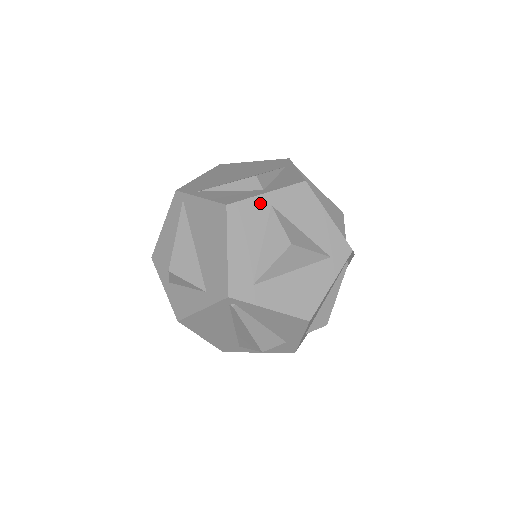
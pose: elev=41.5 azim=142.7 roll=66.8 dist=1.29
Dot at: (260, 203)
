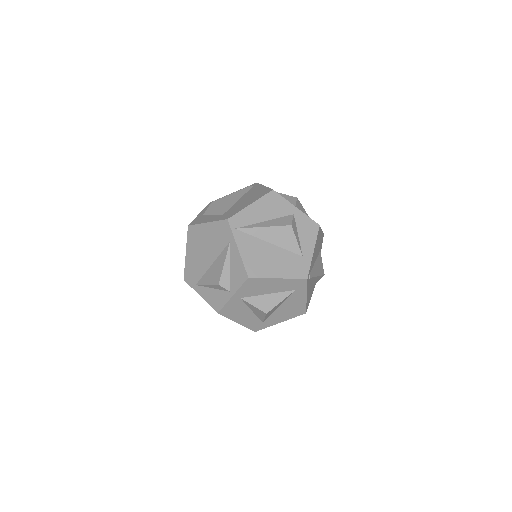
Dot at: (233, 301)
